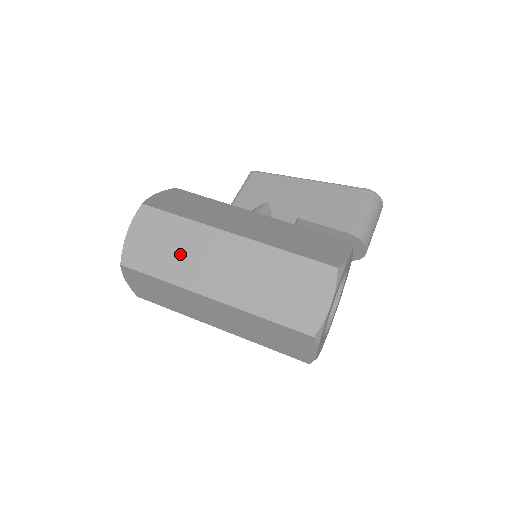
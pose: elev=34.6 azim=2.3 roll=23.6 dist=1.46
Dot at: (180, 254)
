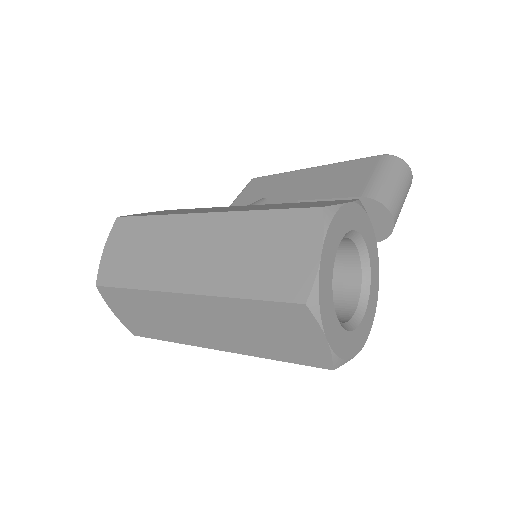
Dot at: (151, 254)
